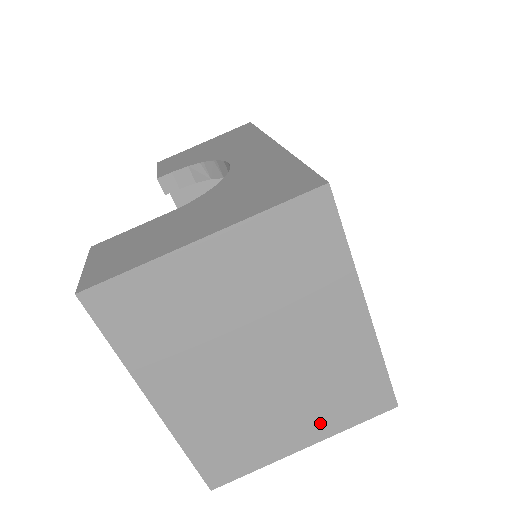
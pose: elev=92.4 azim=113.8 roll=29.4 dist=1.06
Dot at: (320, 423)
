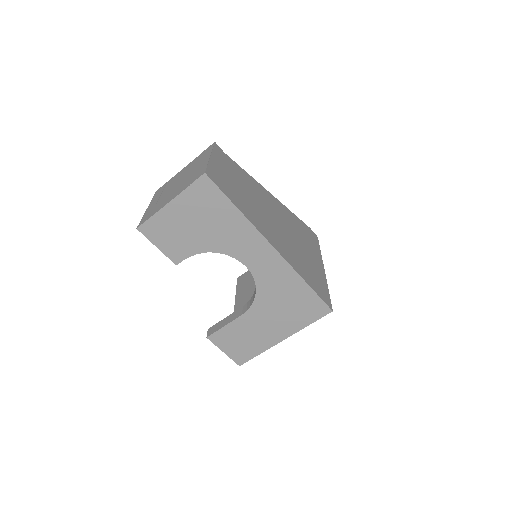
Dot at: occluded
